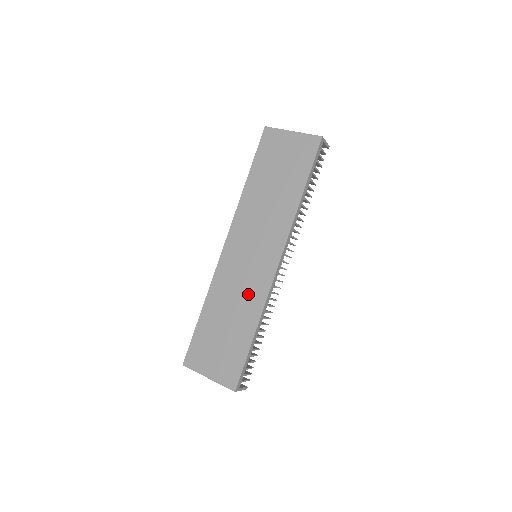
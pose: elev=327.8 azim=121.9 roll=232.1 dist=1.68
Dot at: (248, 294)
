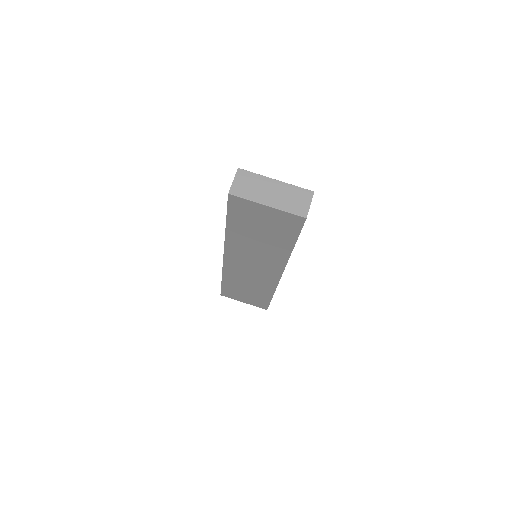
Dot at: (259, 282)
